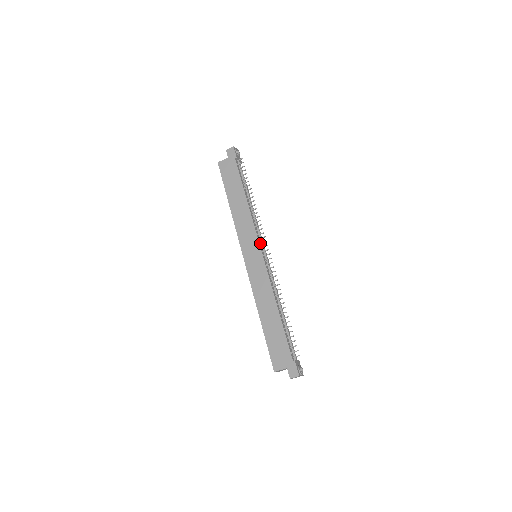
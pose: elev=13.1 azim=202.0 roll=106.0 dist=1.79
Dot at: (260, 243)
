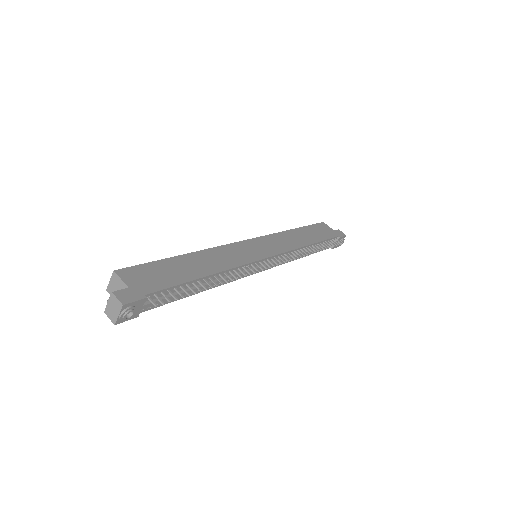
Dot at: (276, 257)
